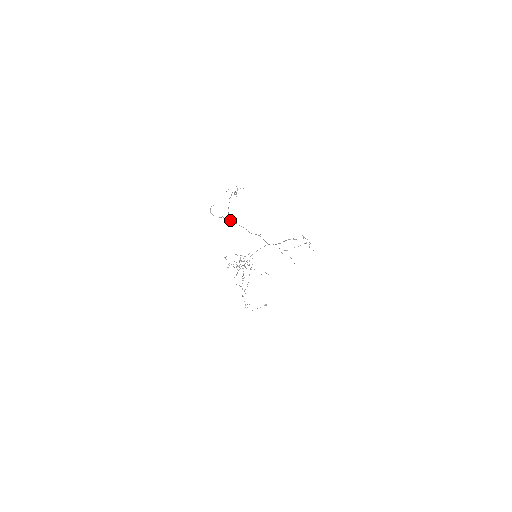
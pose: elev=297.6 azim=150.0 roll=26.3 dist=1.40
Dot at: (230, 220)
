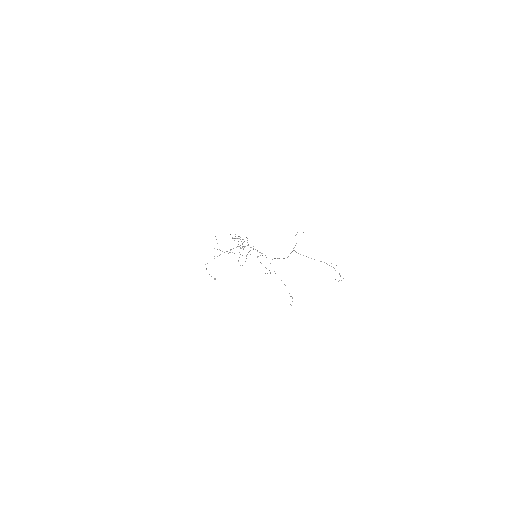
Dot at: occluded
